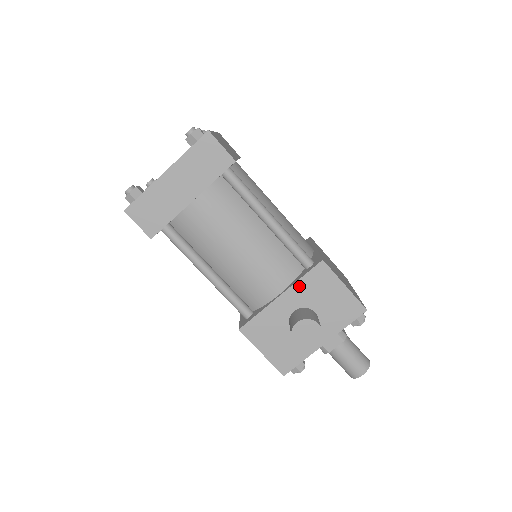
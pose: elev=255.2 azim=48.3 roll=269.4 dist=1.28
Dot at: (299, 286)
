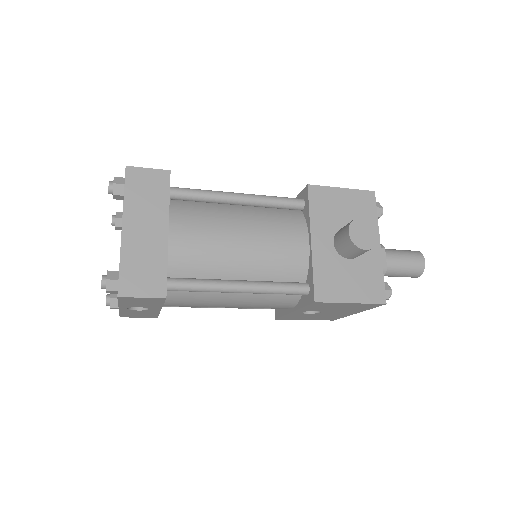
Dot at: (315, 220)
